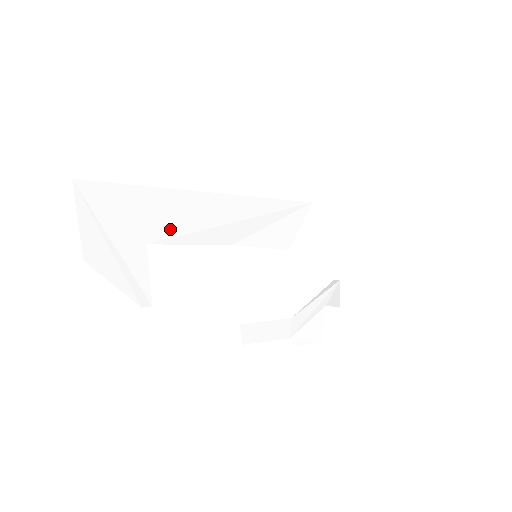
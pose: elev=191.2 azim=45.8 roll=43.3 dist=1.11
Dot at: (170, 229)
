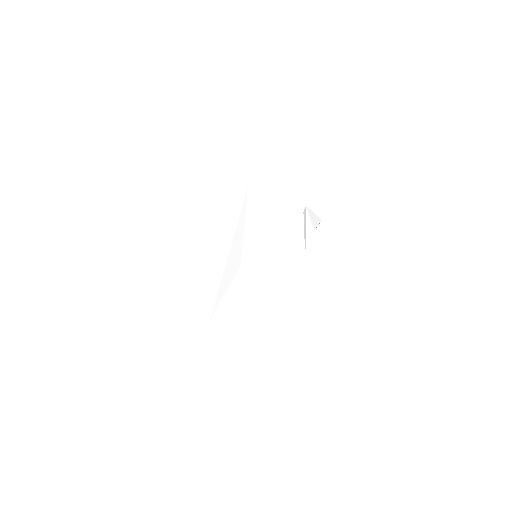
Dot at: (210, 300)
